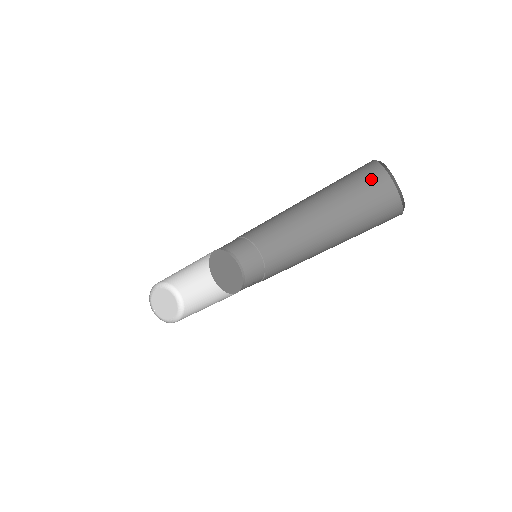
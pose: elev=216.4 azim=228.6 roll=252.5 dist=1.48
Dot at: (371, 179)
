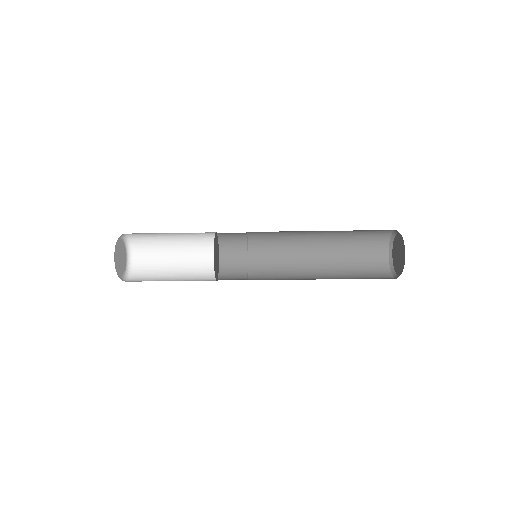
Dot at: (375, 245)
